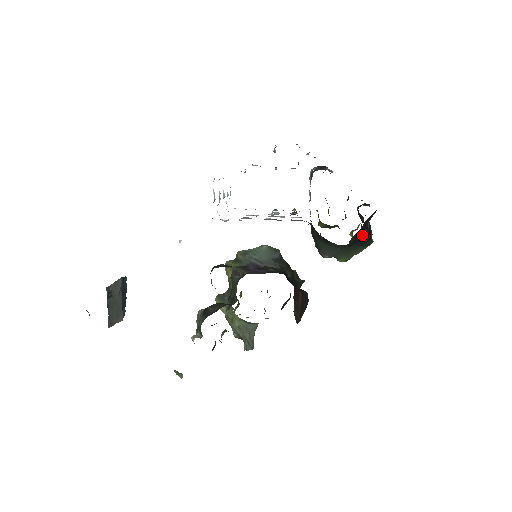
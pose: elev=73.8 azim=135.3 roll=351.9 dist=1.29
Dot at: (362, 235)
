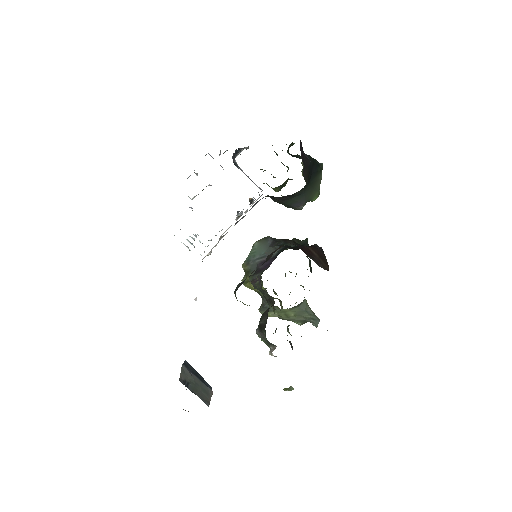
Dot at: (309, 167)
